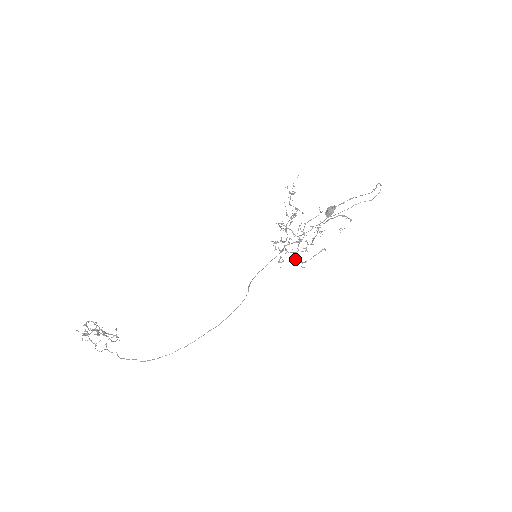
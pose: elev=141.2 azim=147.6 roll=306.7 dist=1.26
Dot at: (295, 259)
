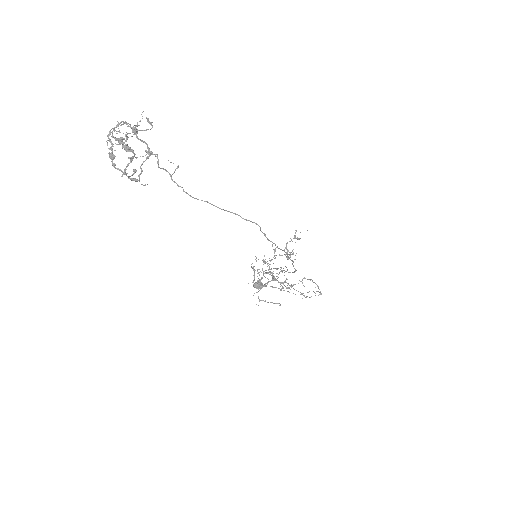
Dot at: occluded
